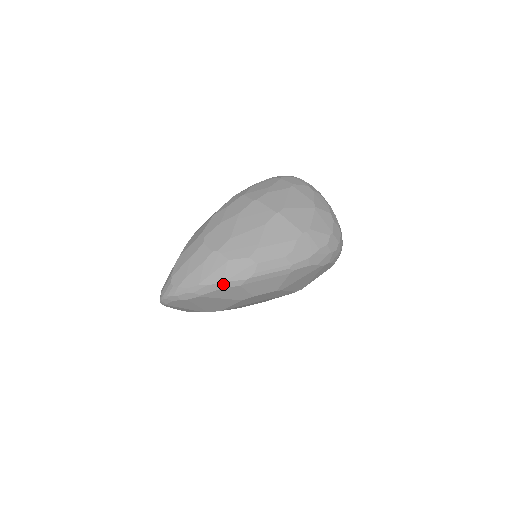
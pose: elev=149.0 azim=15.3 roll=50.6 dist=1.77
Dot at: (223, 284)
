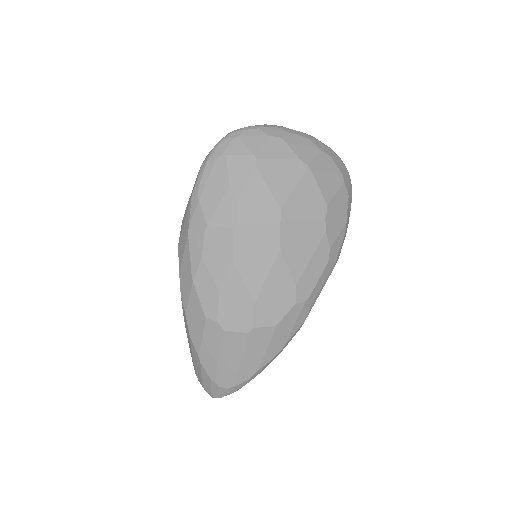
Dot at: (284, 346)
